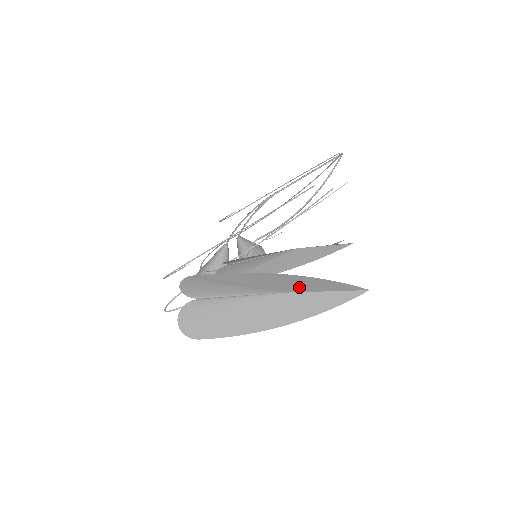
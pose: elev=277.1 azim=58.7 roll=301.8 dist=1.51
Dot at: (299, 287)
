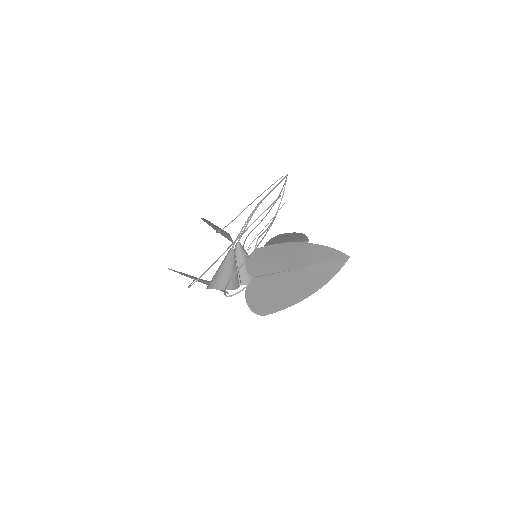
Dot at: (314, 259)
